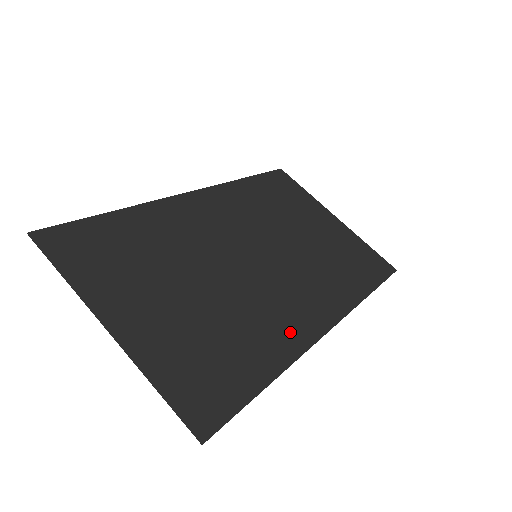
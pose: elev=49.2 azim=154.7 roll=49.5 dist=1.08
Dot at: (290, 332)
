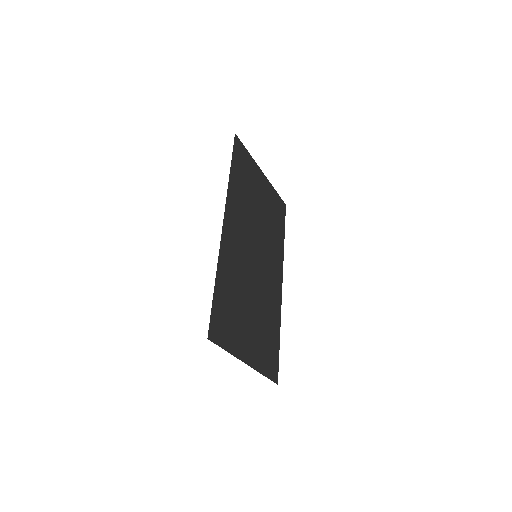
Dot at: (276, 302)
